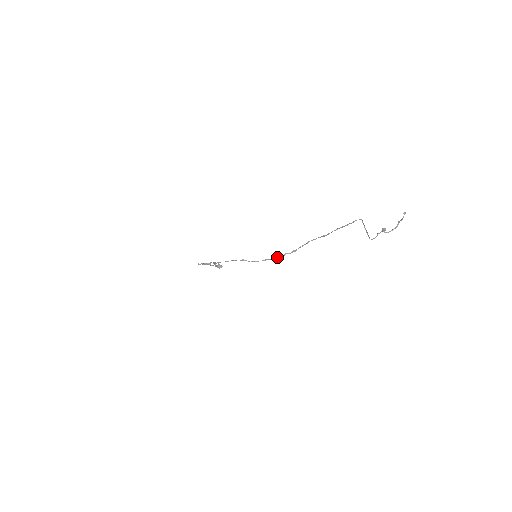
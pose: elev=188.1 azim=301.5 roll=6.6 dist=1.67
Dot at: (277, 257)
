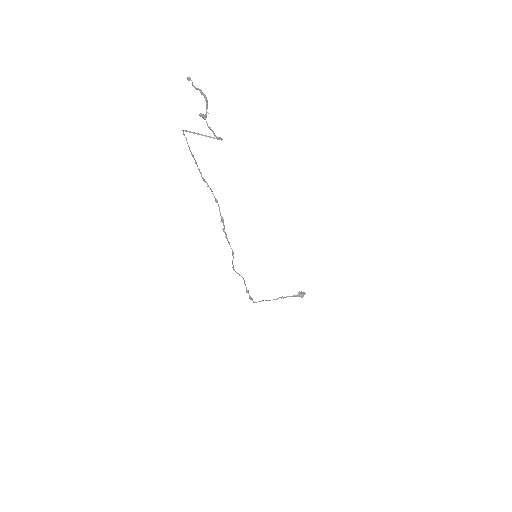
Dot at: (227, 240)
